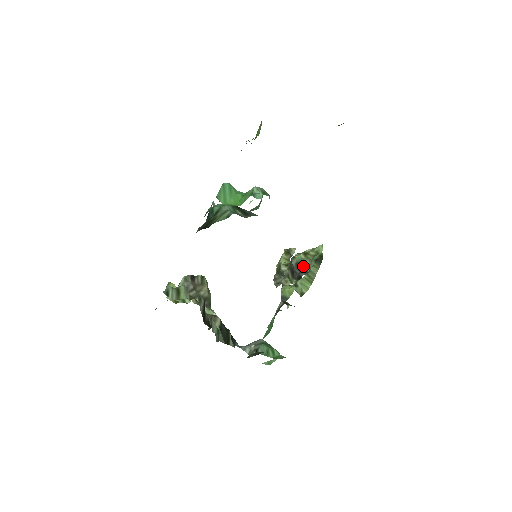
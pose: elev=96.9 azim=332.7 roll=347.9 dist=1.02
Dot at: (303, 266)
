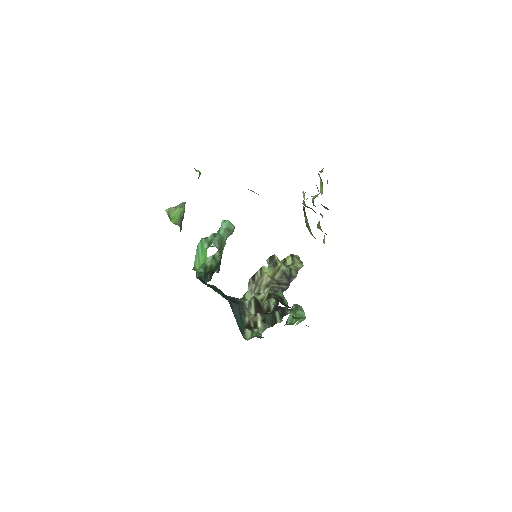
Dot at: occluded
